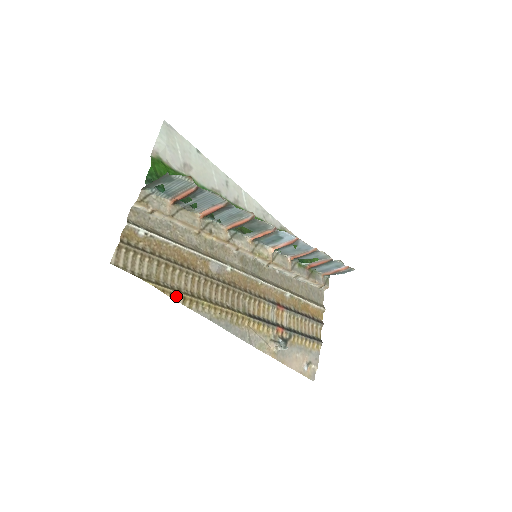
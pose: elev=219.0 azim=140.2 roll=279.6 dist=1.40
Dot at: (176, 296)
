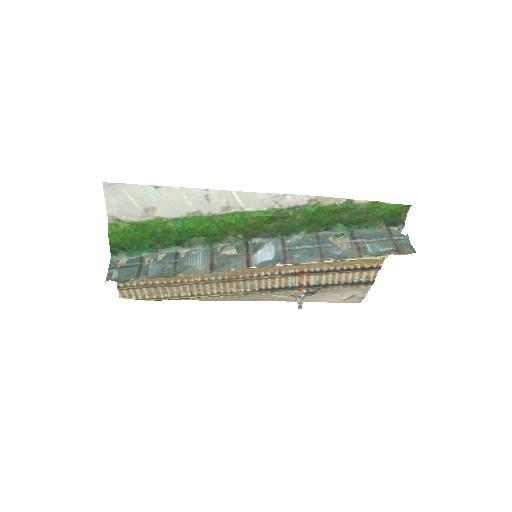
Dot at: (178, 299)
